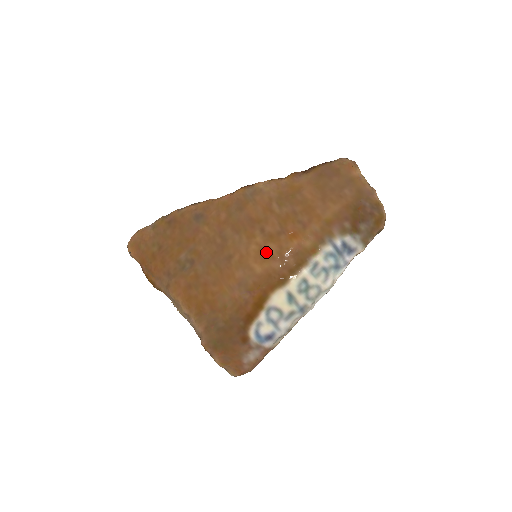
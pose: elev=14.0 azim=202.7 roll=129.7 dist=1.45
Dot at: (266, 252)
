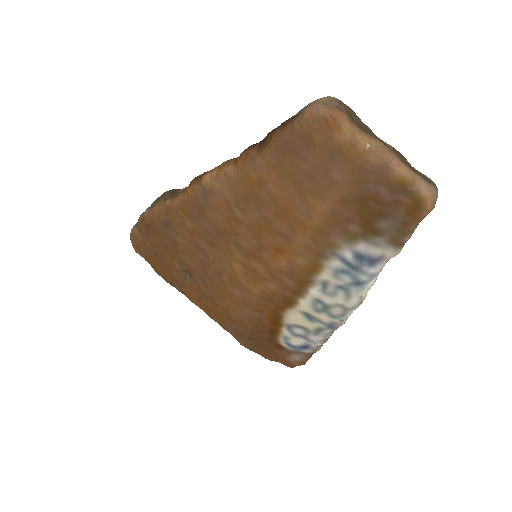
Dot at: (254, 272)
